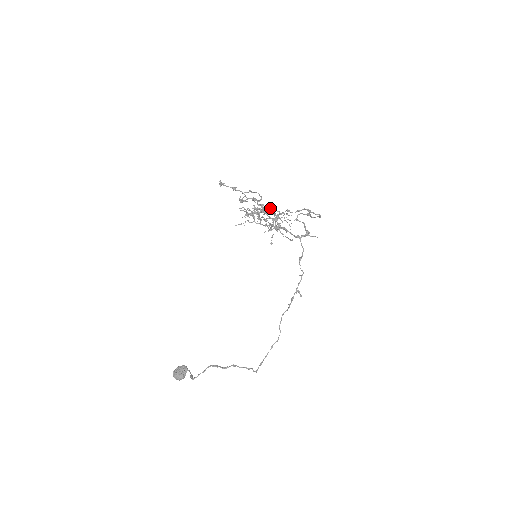
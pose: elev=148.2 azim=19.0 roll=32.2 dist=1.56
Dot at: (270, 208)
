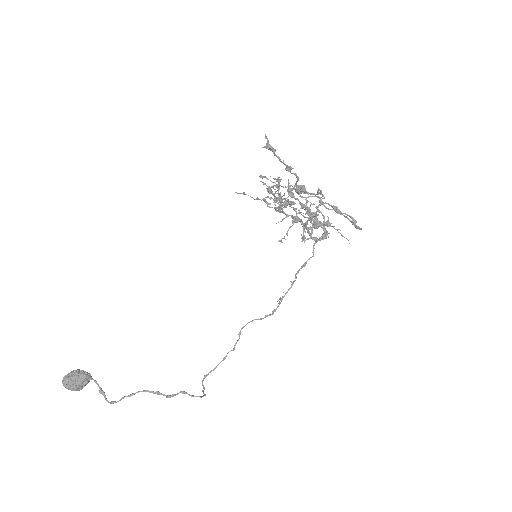
Dot at: occluded
